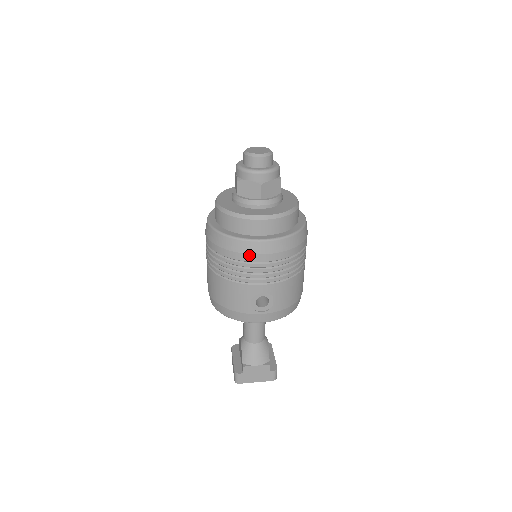
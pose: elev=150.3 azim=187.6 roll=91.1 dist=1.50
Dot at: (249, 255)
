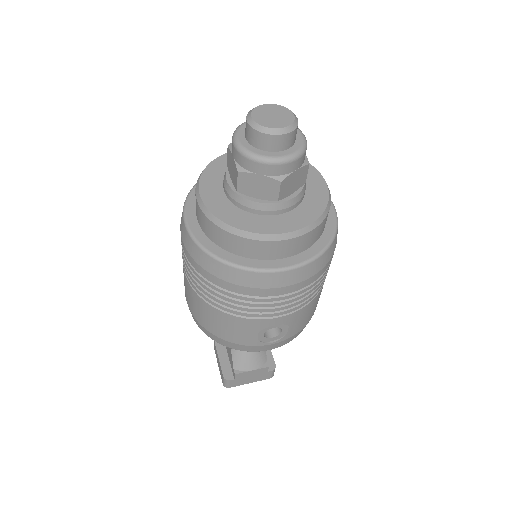
Dot at: (260, 289)
